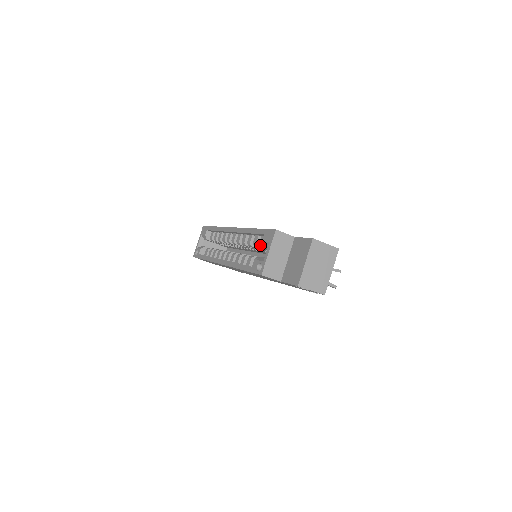
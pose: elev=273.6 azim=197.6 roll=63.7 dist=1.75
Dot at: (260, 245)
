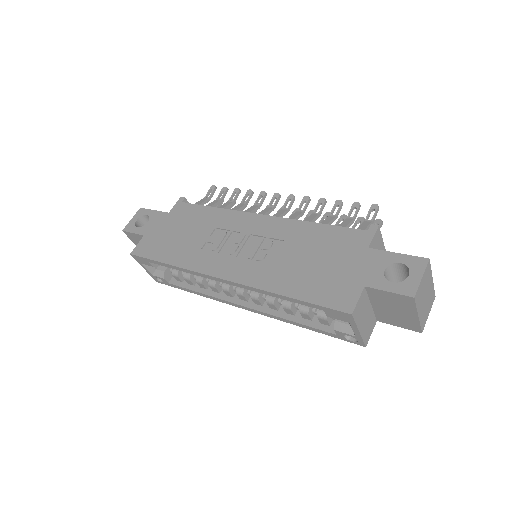
Dot at: occluded
